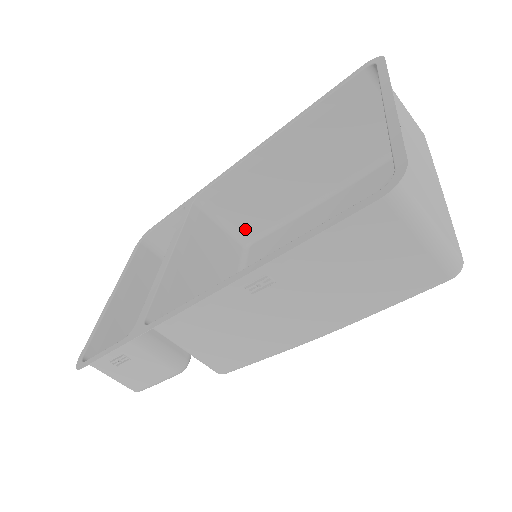
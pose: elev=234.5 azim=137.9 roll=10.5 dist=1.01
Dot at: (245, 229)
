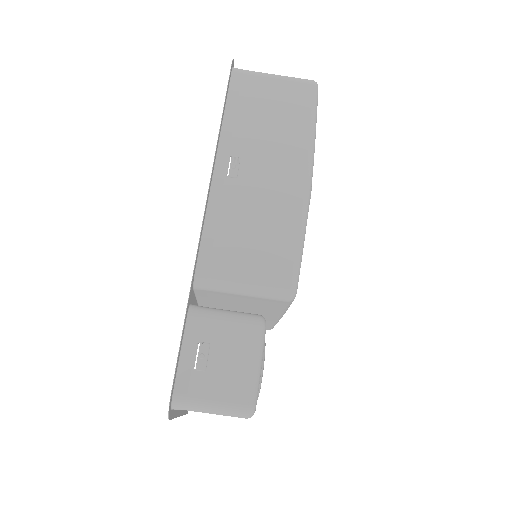
Dot at: occluded
